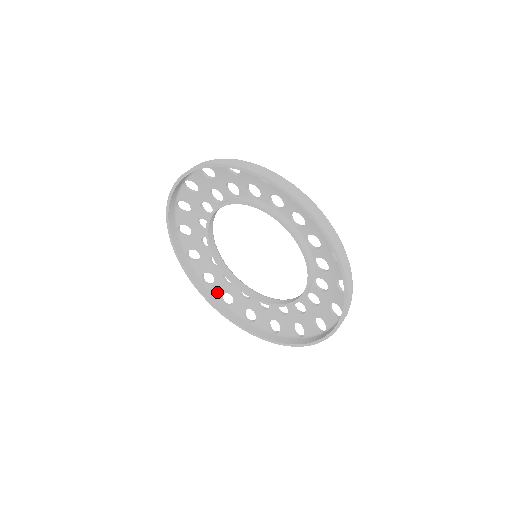
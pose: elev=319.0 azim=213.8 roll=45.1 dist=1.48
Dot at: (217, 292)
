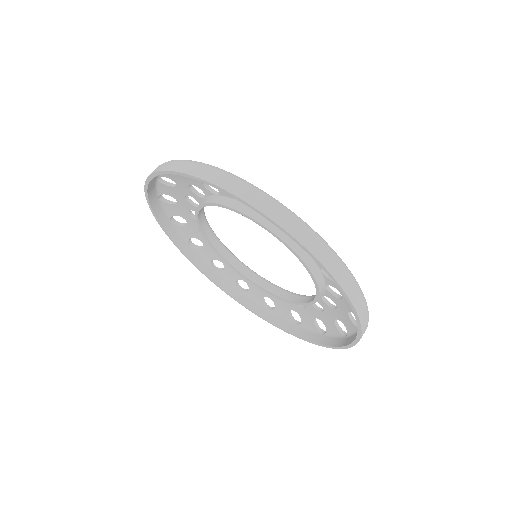
Dot at: (256, 298)
